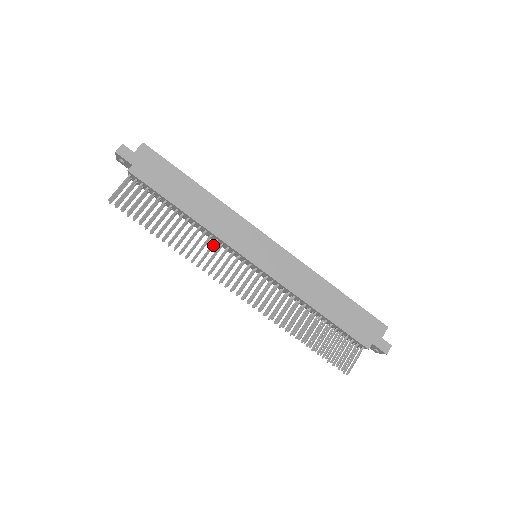
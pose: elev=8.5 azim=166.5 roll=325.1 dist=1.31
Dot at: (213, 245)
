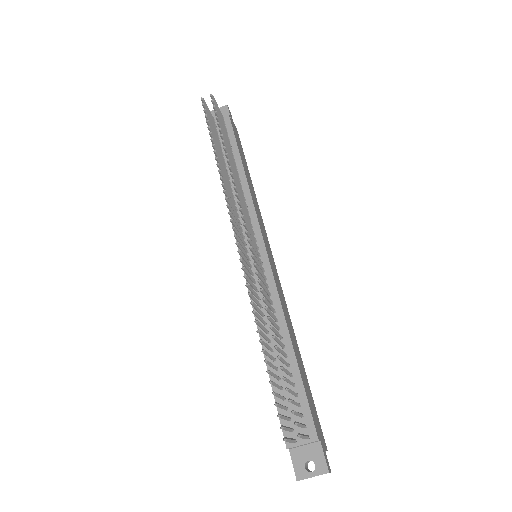
Dot at: (245, 202)
